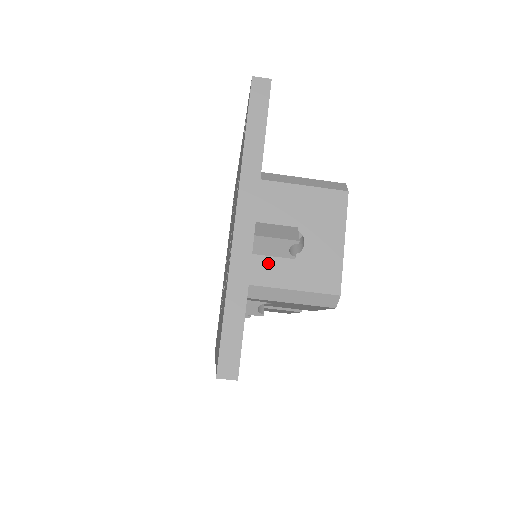
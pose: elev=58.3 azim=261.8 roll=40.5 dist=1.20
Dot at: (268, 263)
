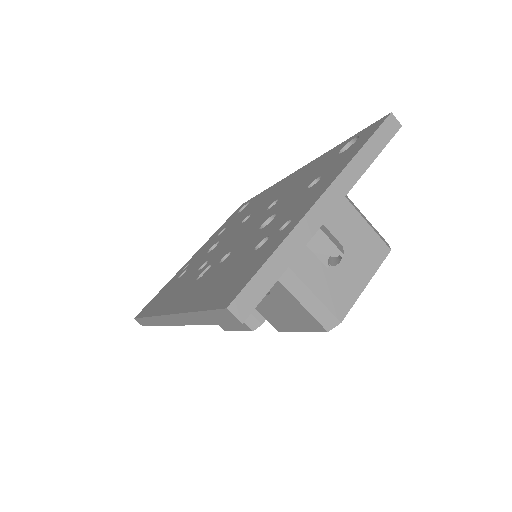
Dot at: (306, 255)
